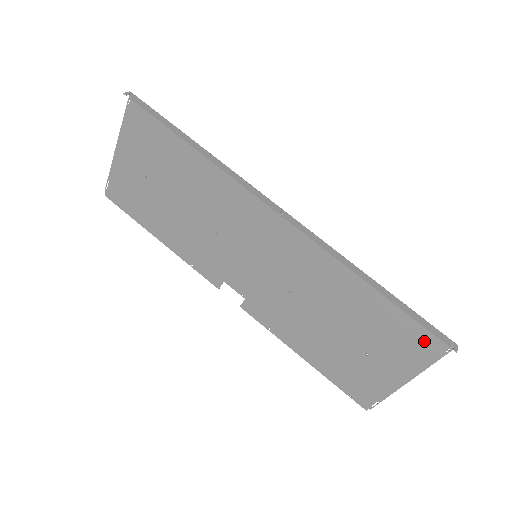
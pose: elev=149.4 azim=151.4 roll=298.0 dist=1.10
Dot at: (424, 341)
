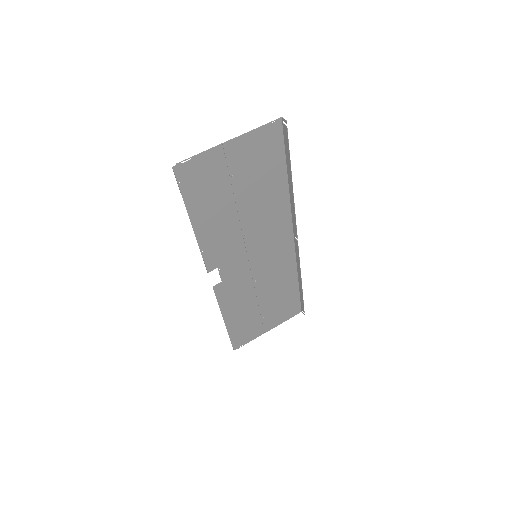
Dot at: (292, 310)
